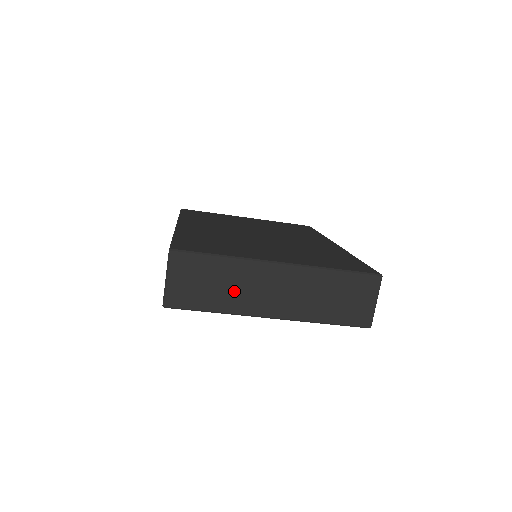
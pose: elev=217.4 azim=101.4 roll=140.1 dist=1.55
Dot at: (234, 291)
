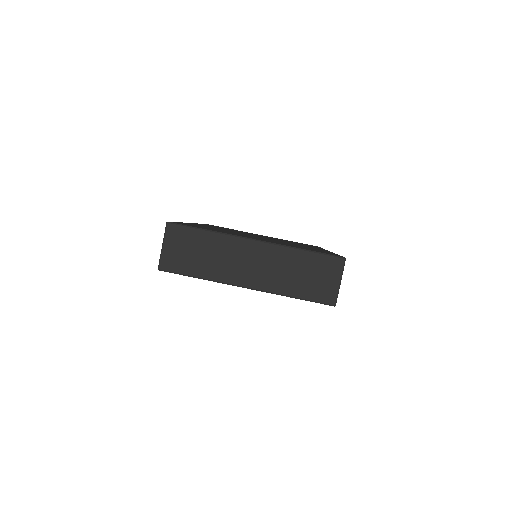
Dot at: (216, 261)
